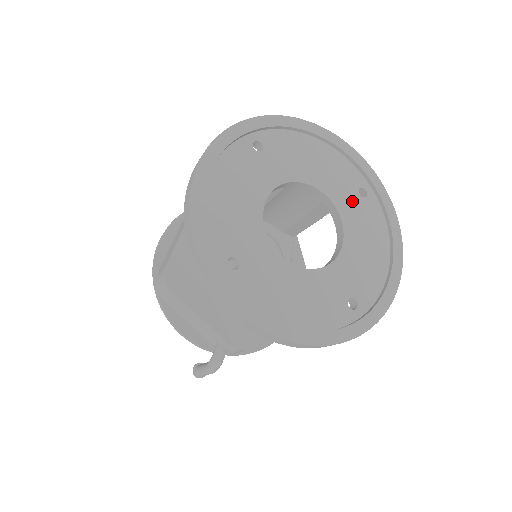
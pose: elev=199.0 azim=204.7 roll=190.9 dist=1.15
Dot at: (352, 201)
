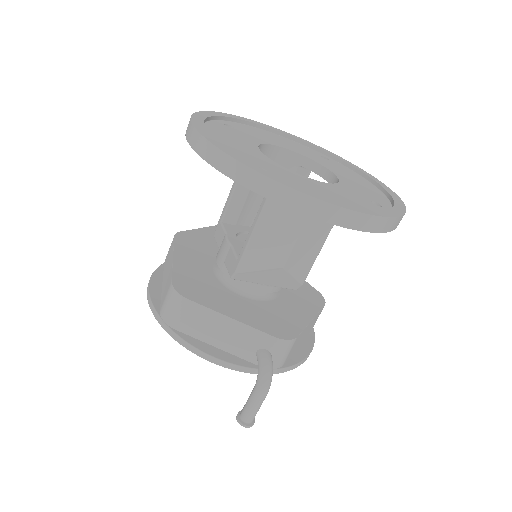
Dot at: (321, 160)
